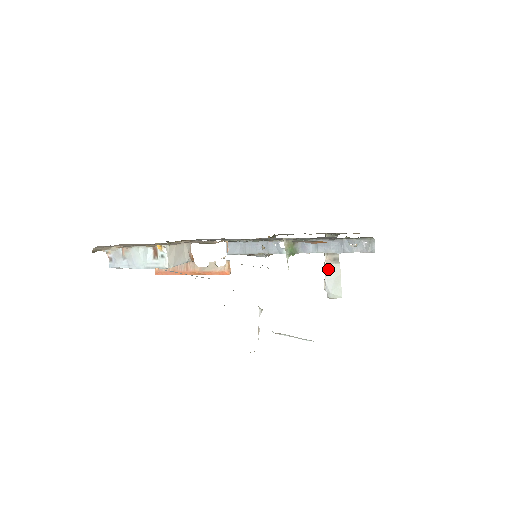
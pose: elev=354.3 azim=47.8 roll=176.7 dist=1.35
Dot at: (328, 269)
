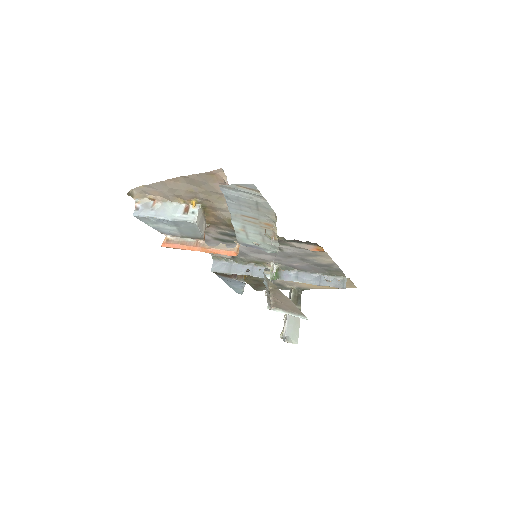
Dot at: (290, 316)
